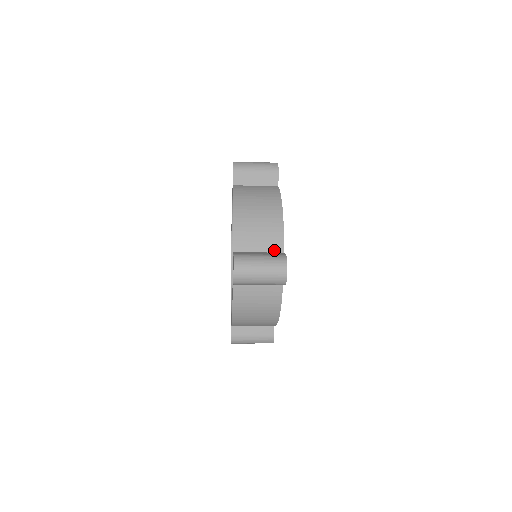
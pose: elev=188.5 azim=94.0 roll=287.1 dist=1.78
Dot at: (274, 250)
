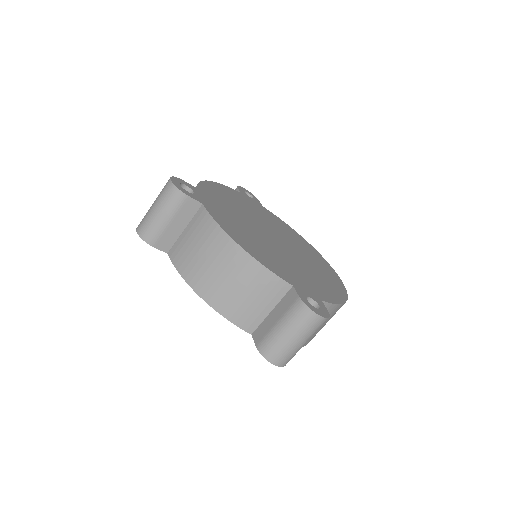
Dot at: occluded
